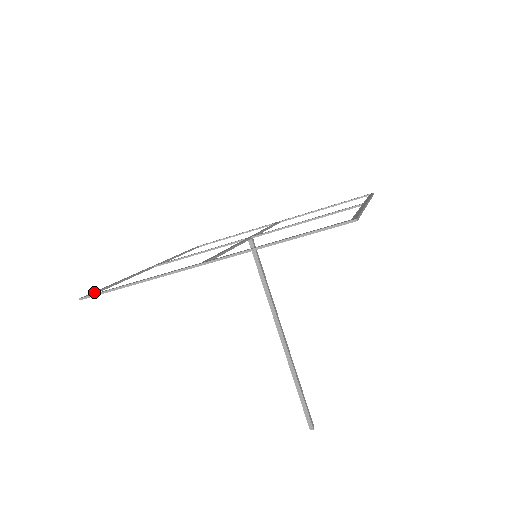
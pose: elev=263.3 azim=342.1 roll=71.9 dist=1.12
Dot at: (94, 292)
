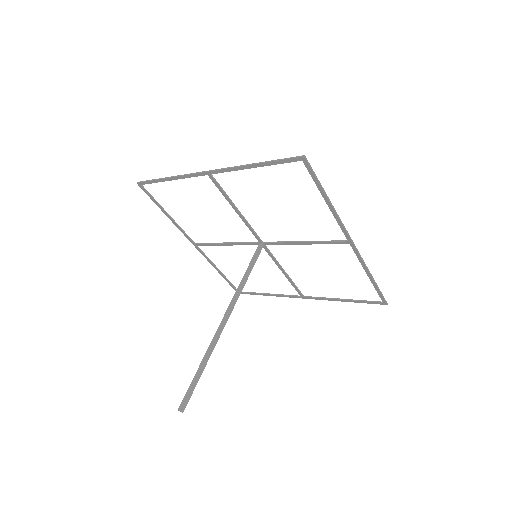
Dot at: occluded
